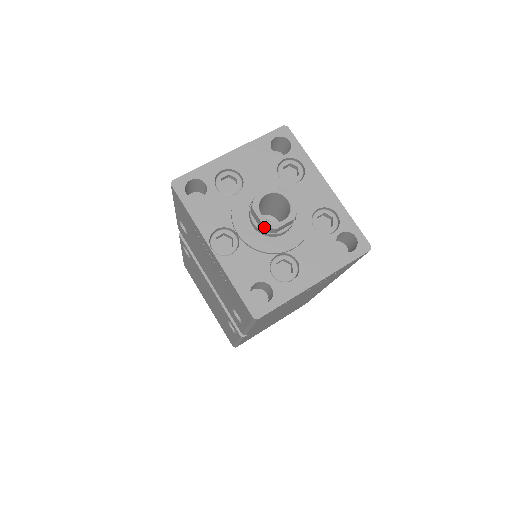
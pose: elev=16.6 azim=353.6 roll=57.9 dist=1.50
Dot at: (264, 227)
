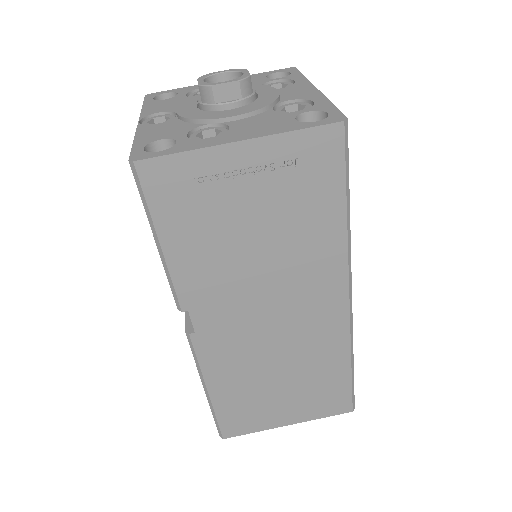
Dot at: (200, 90)
